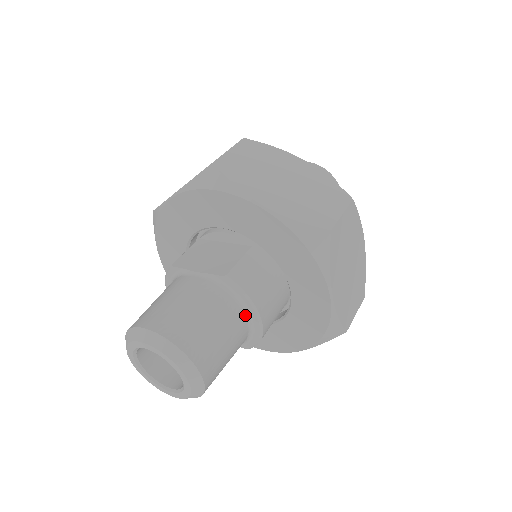
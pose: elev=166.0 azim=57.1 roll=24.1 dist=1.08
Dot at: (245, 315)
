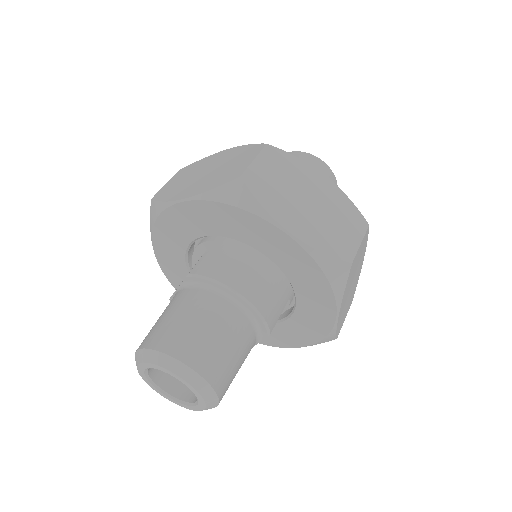
Dot at: (226, 299)
